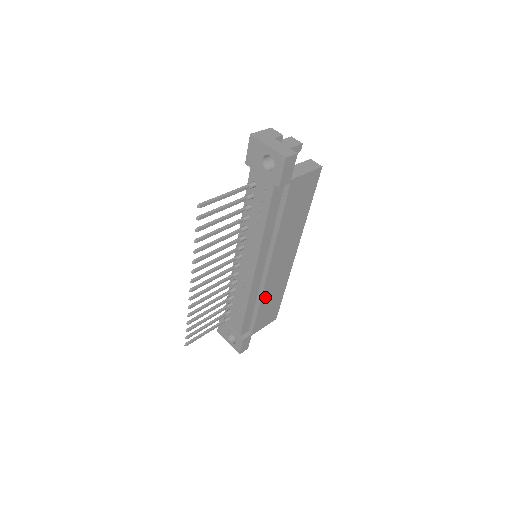
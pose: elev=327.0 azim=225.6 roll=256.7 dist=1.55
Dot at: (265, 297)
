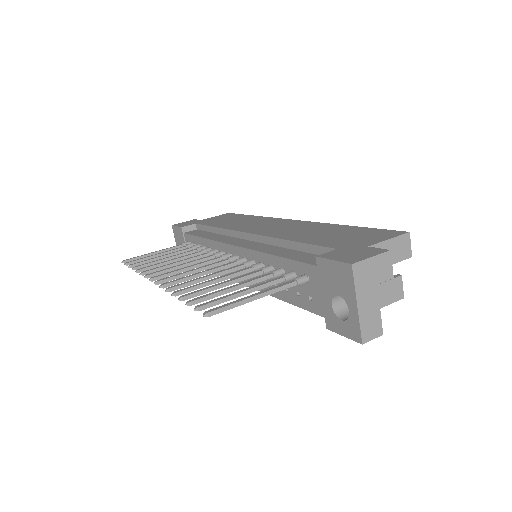
Dot at: occluded
